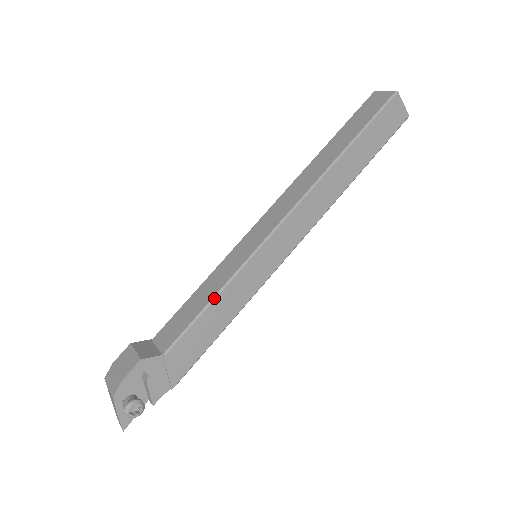
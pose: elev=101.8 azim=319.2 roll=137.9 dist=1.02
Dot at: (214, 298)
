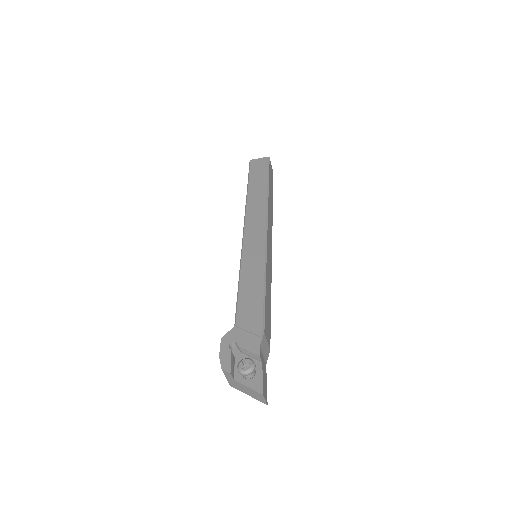
Dot at: (239, 281)
